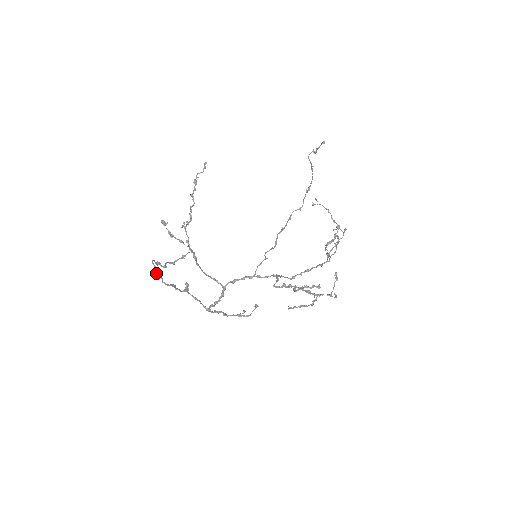
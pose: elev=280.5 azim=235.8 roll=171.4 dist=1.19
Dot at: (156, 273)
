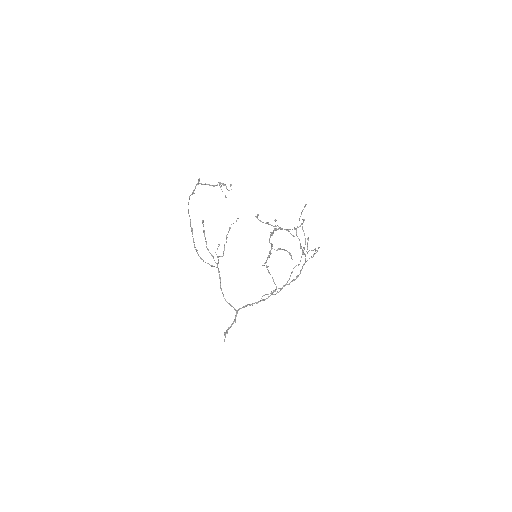
Dot at: occluded
